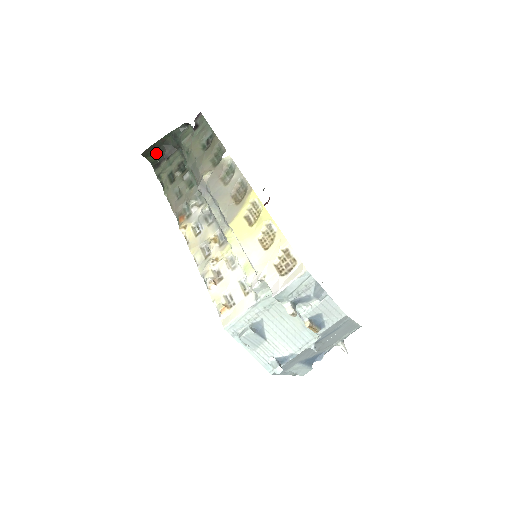
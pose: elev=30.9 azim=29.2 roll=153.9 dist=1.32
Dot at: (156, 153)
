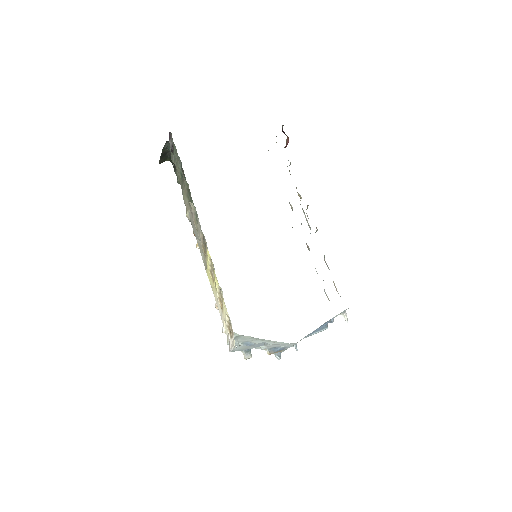
Dot at: (169, 156)
